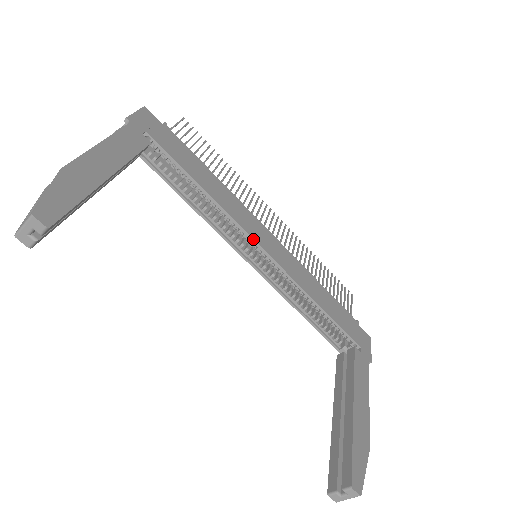
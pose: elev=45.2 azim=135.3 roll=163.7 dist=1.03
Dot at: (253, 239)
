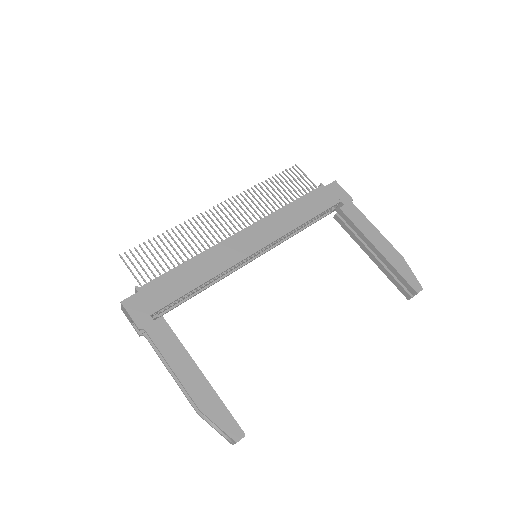
Dot at: occluded
